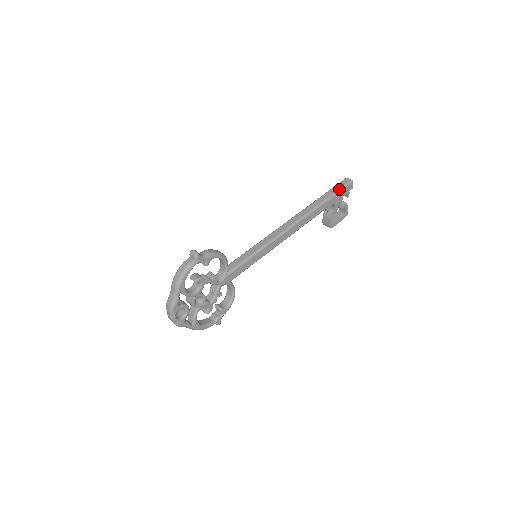
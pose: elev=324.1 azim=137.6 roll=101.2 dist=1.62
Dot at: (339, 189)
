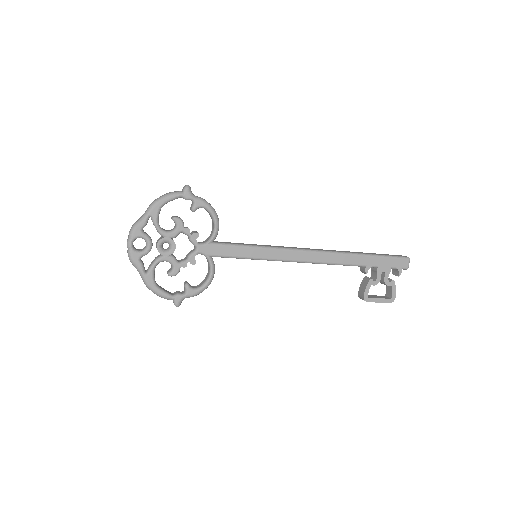
Dot at: (388, 255)
